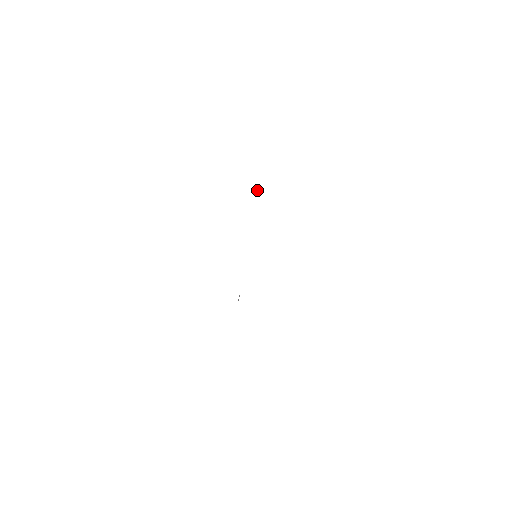
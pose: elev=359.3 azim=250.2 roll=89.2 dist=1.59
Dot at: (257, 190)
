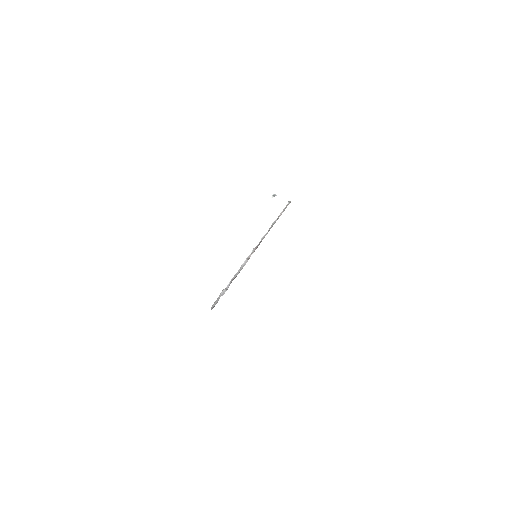
Dot at: occluded
